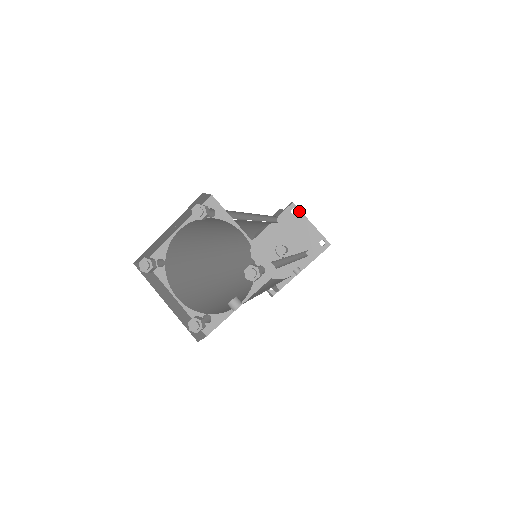
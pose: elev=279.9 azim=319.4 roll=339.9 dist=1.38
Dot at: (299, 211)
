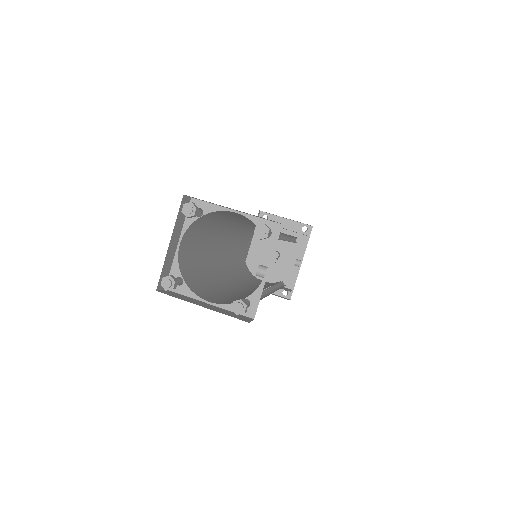
Dot at: (270, 215)
